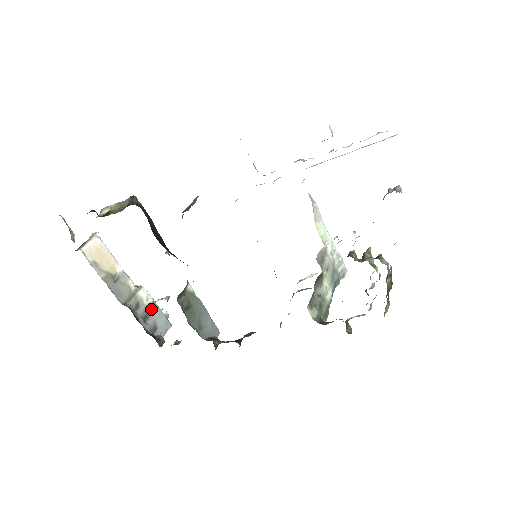
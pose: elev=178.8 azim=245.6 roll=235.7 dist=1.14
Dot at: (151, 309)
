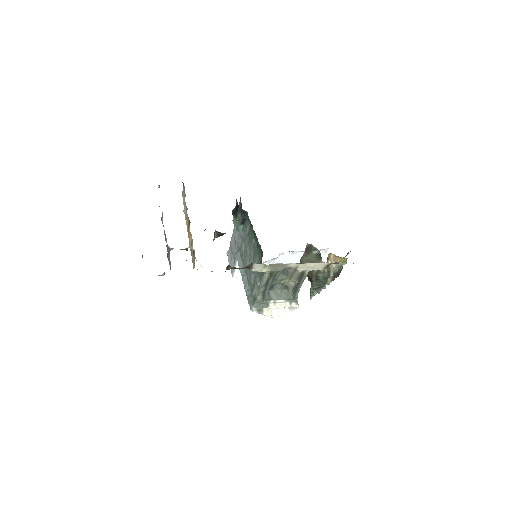
Dot at: occluded
